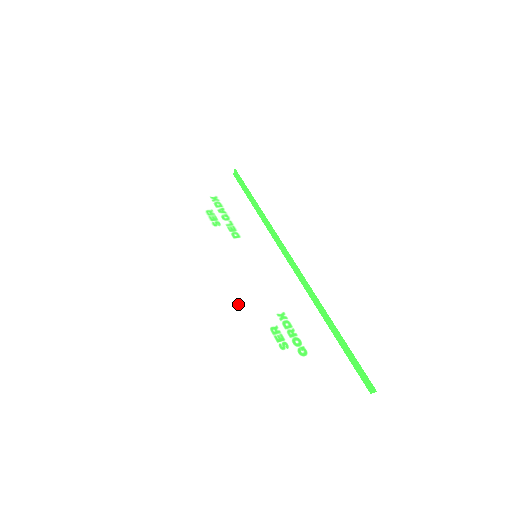
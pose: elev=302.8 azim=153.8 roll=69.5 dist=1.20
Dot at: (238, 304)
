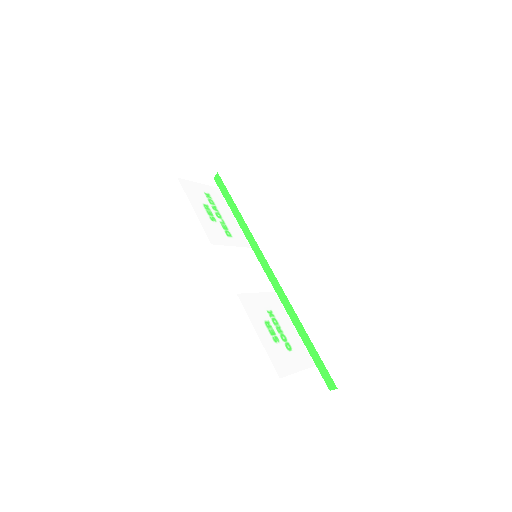
Dot at: (240, 295)
